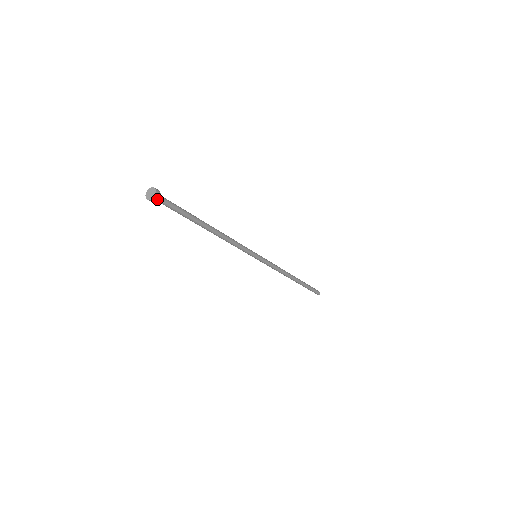
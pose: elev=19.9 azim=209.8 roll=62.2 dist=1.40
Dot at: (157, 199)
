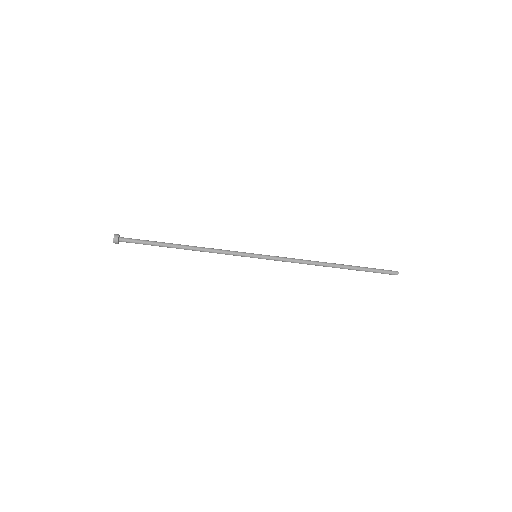
Dot at: (117, 237)
